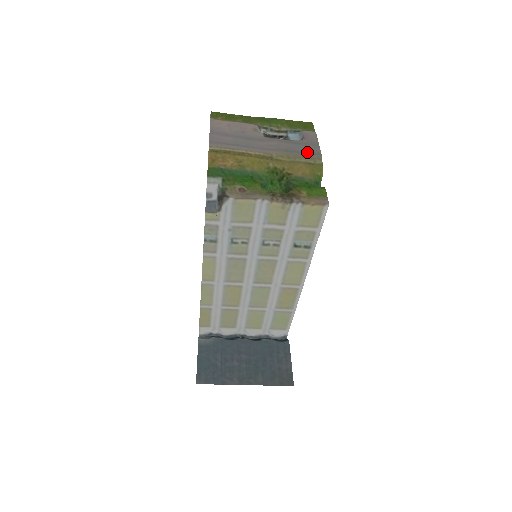
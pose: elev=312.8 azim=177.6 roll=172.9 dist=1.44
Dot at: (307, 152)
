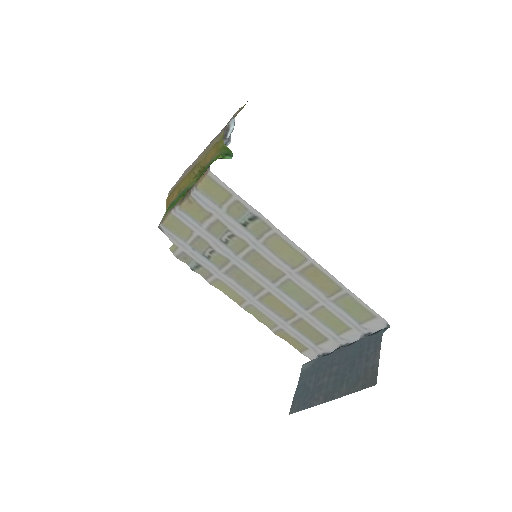
Dot at: occluded
